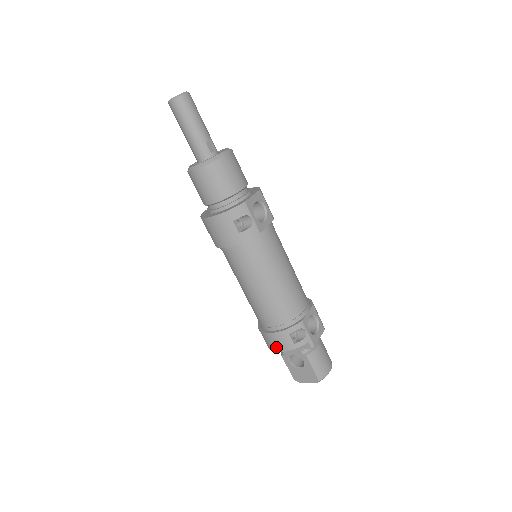
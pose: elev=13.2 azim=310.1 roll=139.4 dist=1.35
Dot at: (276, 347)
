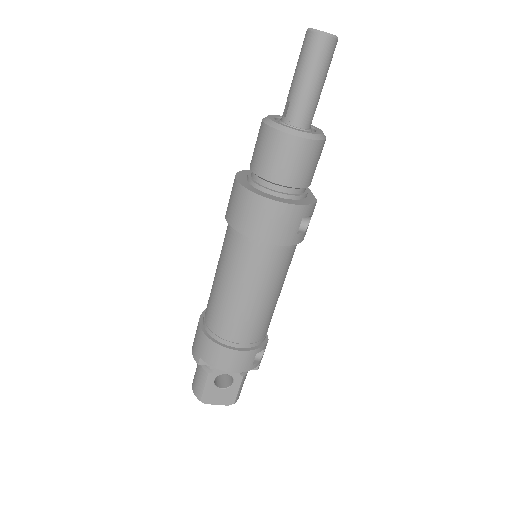
Dot at: (231, 367)
